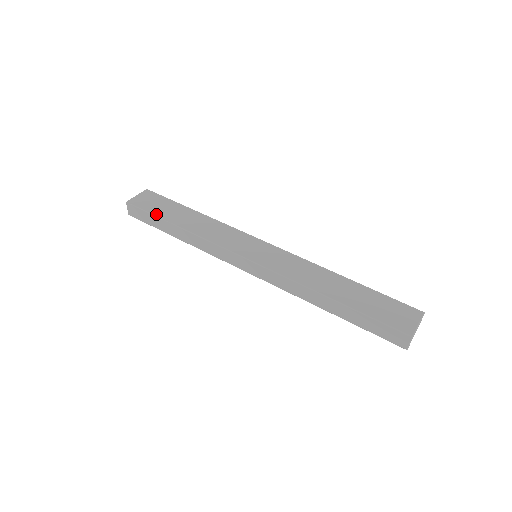
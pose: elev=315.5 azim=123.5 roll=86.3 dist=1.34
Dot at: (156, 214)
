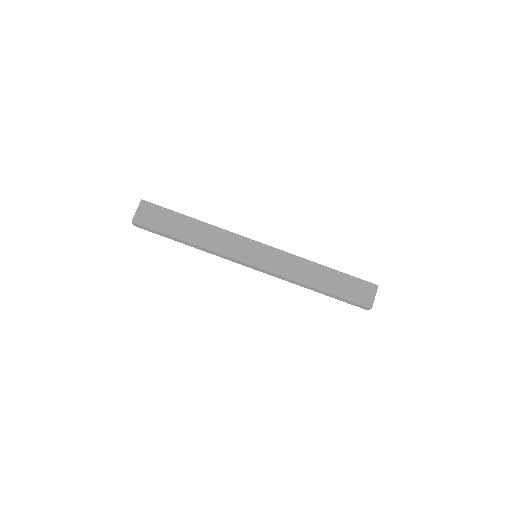
Dot at: (164, 232)
